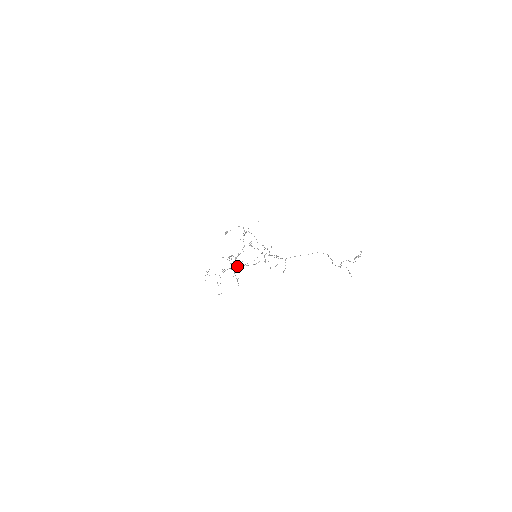
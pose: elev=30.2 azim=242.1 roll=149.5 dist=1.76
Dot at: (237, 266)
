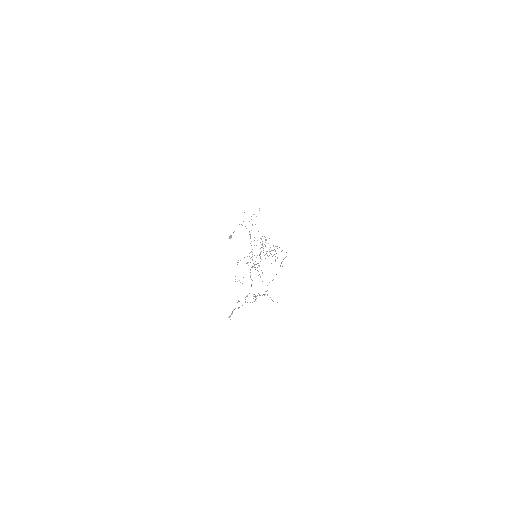
Dot at: (254, 264)
